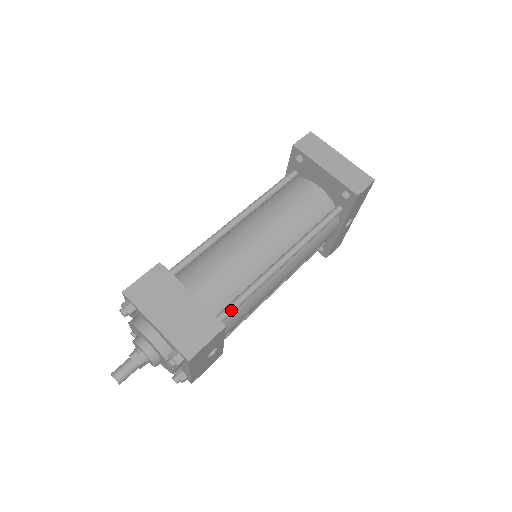
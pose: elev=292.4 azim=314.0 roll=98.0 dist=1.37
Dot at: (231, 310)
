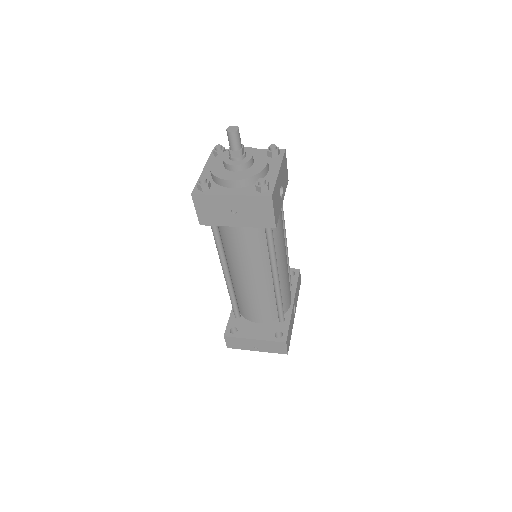
Dot at: occluded
